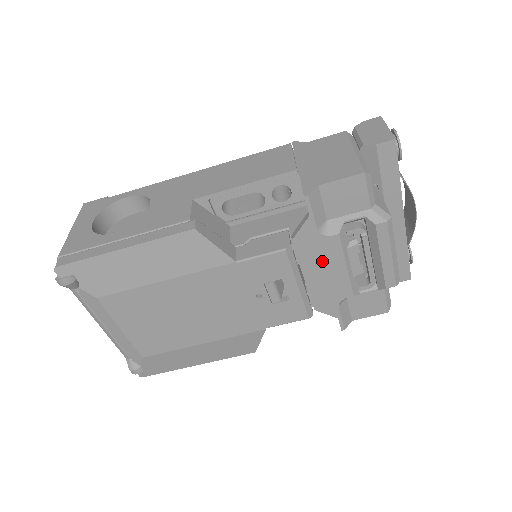
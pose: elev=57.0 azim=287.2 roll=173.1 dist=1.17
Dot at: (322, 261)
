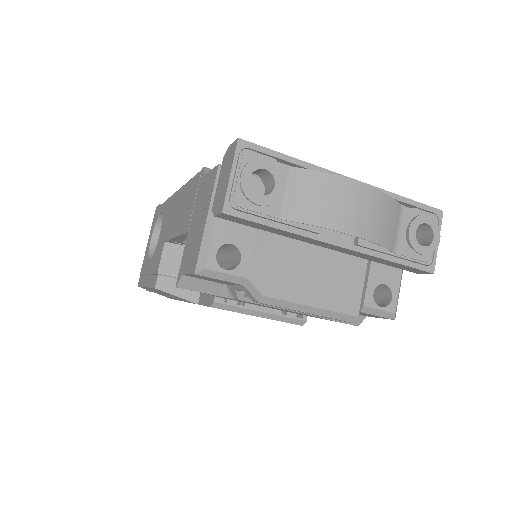
Dot at: occluded
